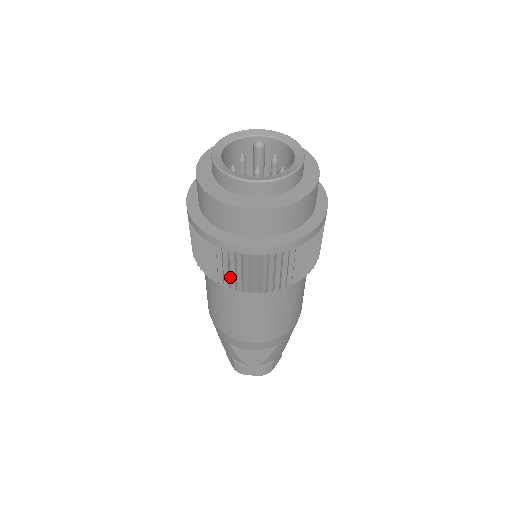
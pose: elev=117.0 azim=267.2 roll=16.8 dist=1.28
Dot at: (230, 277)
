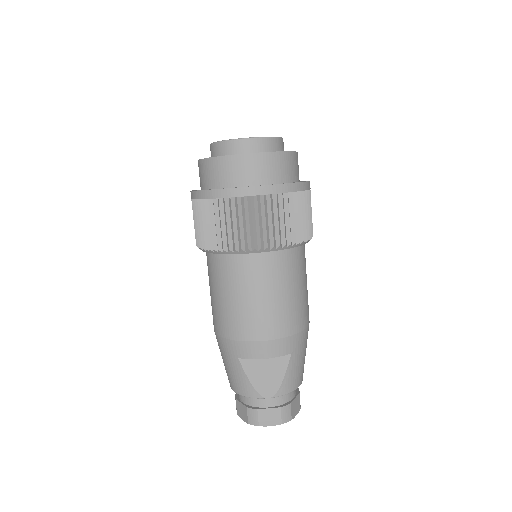
Dot at: (233, 233)
